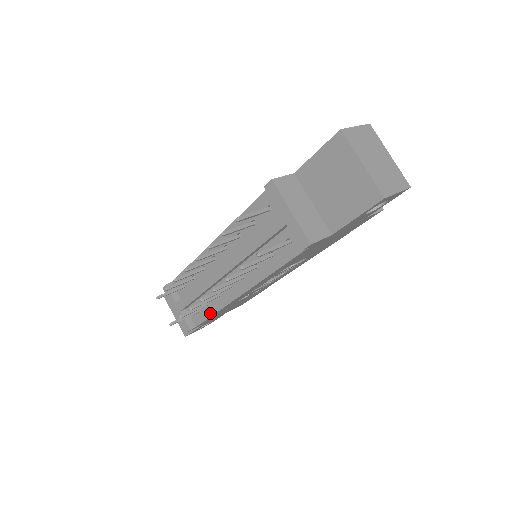
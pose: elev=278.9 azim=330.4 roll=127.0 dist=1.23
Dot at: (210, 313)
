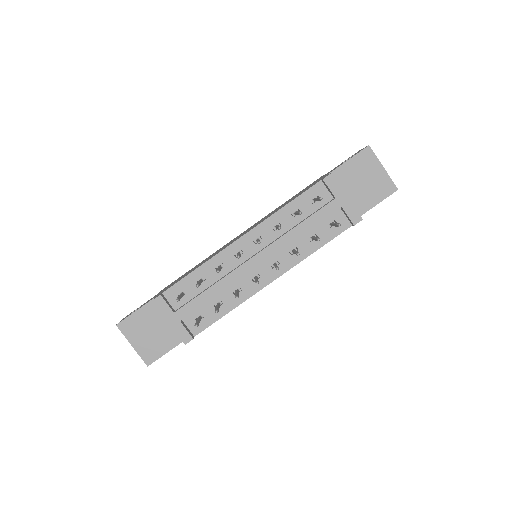
Dot at: (222, 313)
